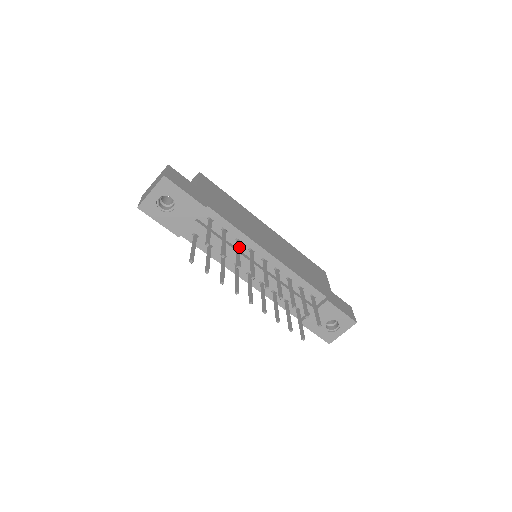
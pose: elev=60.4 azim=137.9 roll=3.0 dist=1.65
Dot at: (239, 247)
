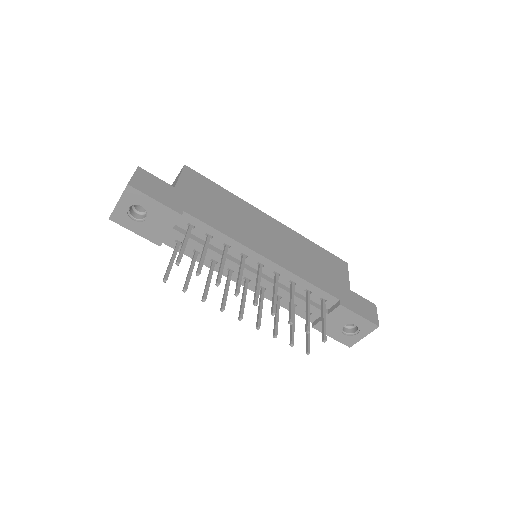
Dot at: (225, 255)
